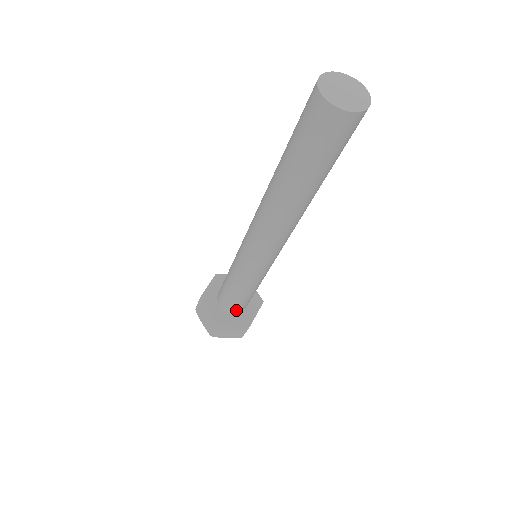
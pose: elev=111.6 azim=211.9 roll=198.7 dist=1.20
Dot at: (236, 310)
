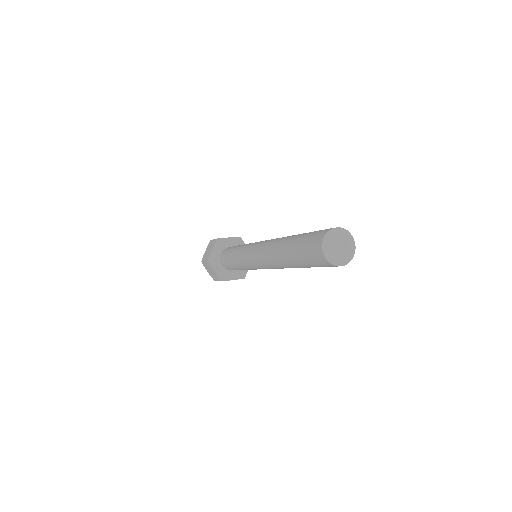
Dot at: (225, 266)
